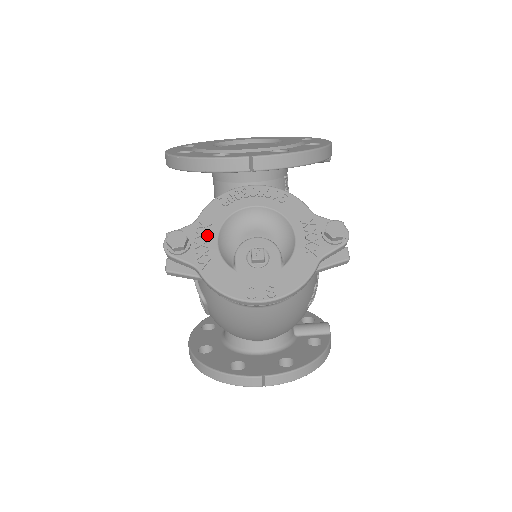
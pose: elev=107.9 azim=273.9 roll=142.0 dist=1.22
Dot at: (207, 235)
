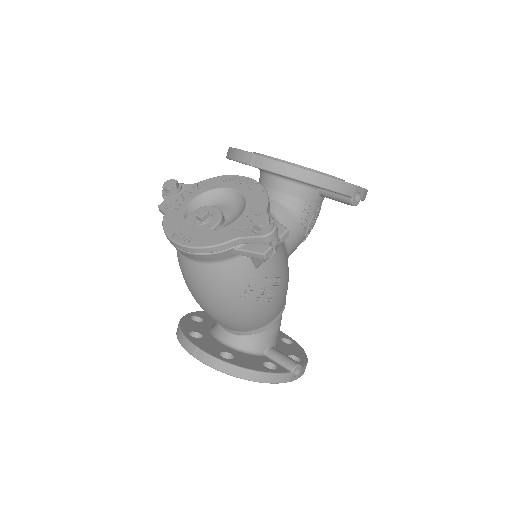
Dot at: (192, 193)
